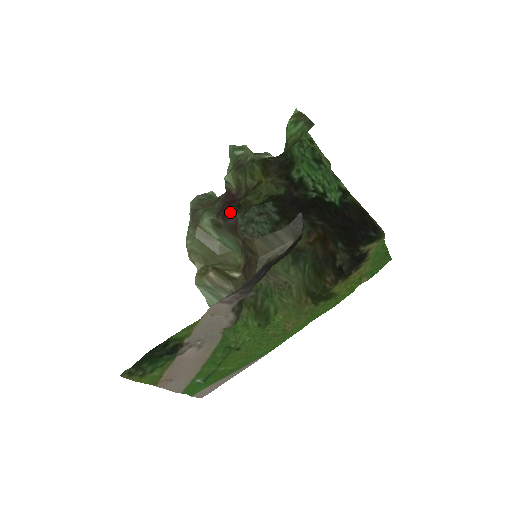
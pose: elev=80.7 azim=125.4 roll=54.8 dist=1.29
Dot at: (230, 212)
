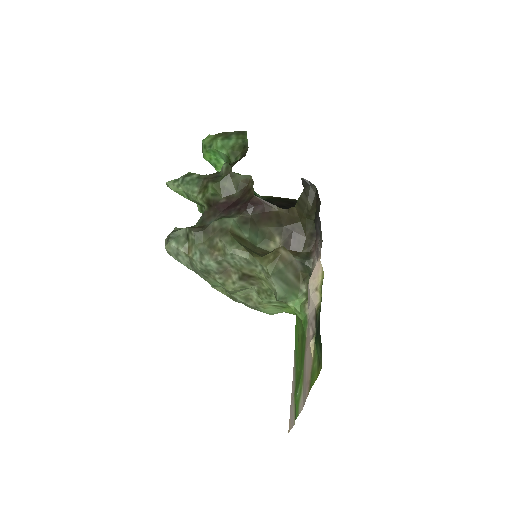
Dot at: (254, 201)
